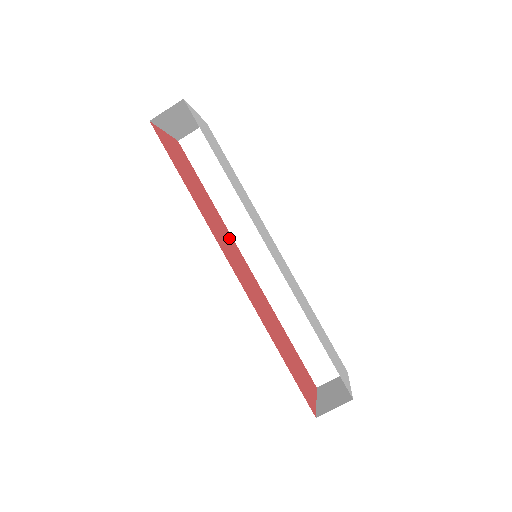
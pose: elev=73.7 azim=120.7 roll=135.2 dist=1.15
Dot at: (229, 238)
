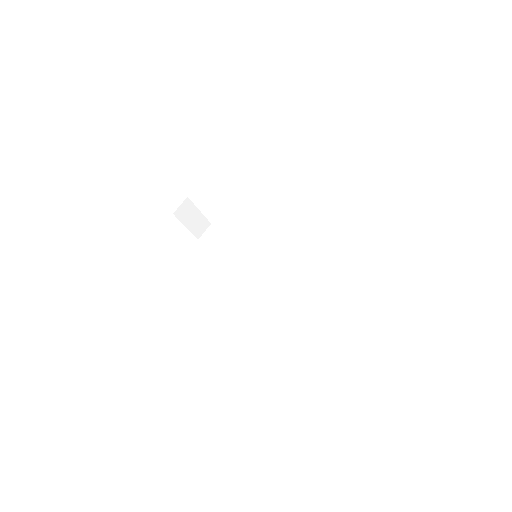
Dot at: occluded
